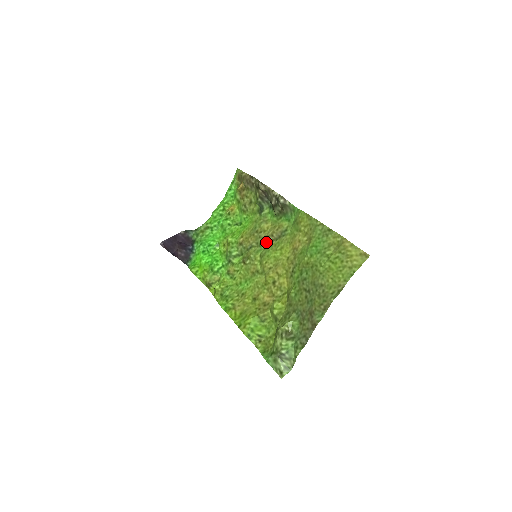
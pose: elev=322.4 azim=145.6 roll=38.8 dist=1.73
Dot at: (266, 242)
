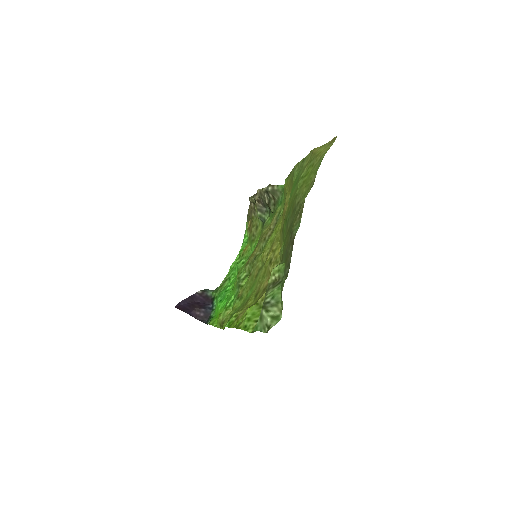
Dot at: (266, 241)
